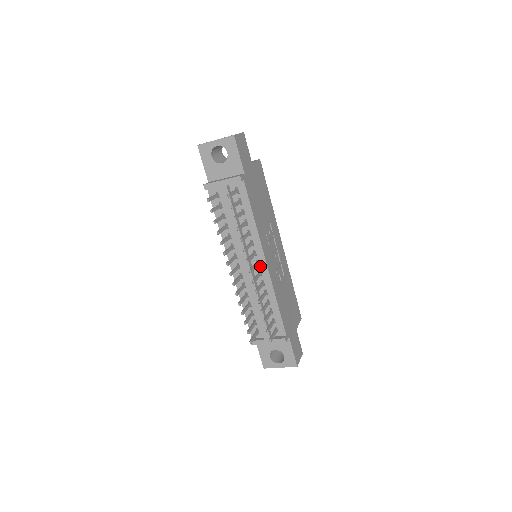
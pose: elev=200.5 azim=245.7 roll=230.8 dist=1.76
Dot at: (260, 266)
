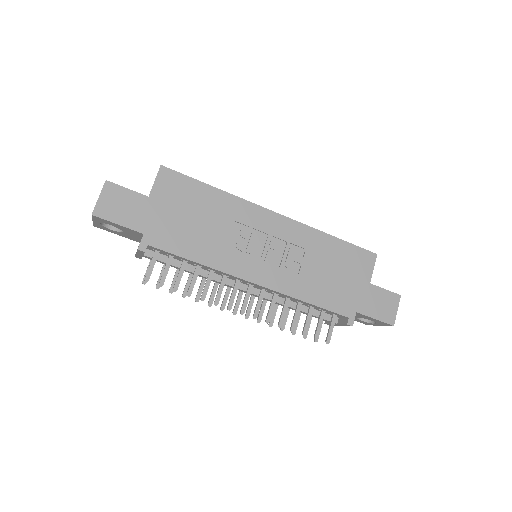
Dot at: (255, 286)
